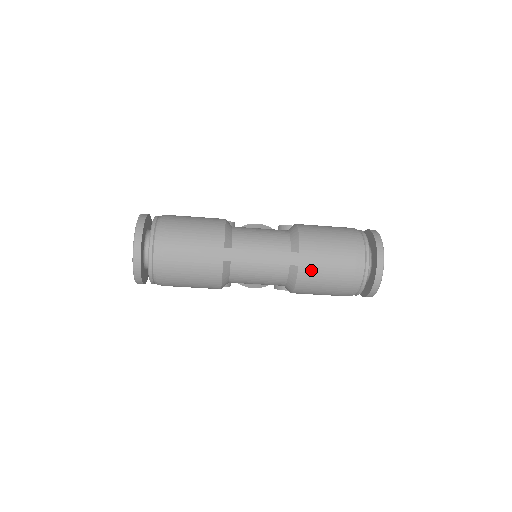
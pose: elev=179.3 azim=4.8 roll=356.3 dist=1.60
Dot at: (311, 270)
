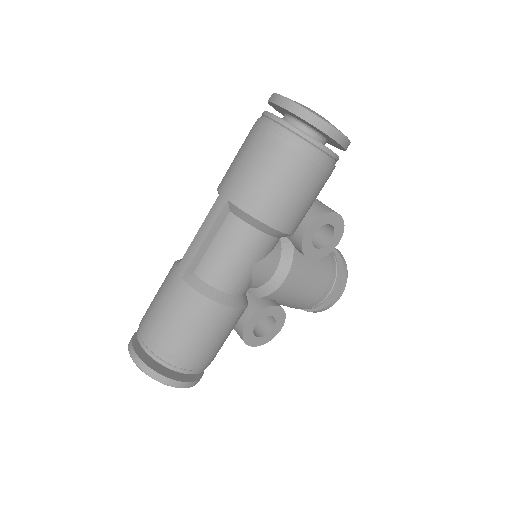
Dot at: (239, 188)
